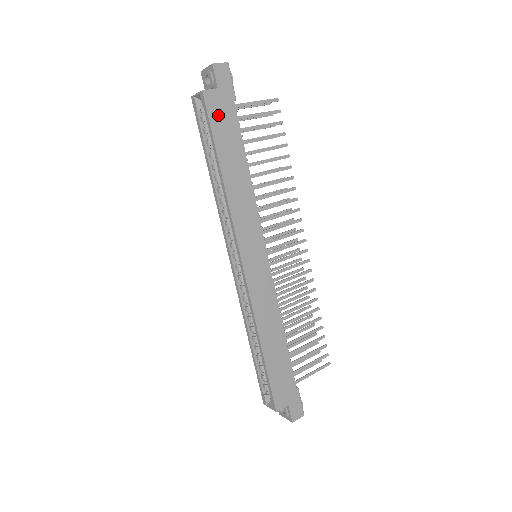
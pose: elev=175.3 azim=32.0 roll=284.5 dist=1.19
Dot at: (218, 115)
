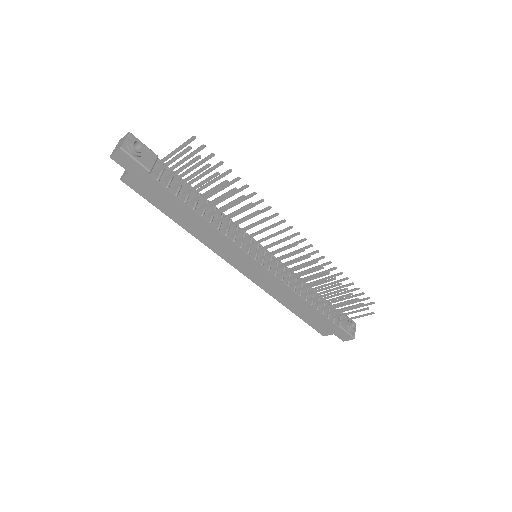
Dot at: (145, 190)
